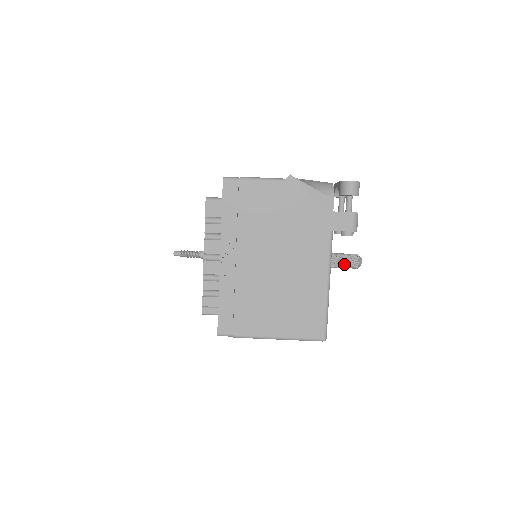
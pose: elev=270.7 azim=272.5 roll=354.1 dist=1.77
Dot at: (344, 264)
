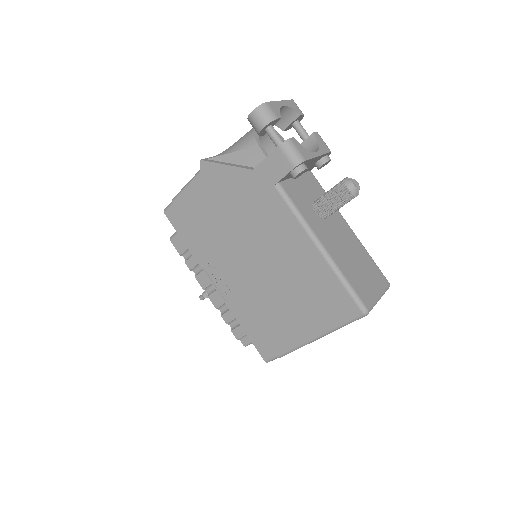
Dot at: (334, 204)
